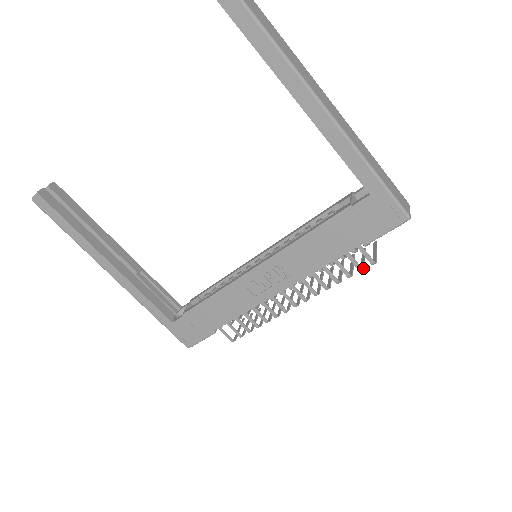
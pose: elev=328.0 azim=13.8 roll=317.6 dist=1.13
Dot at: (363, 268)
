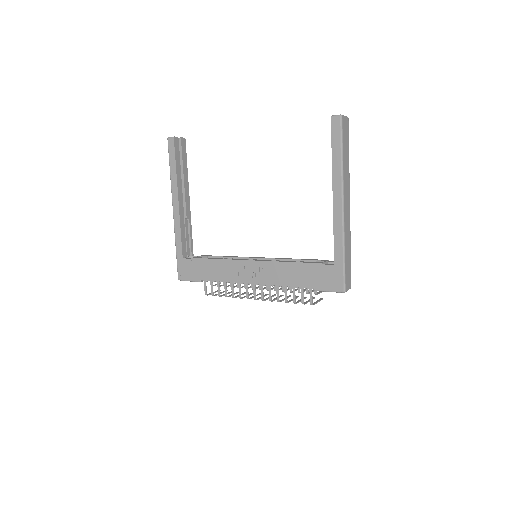
Dot at: (305, 303)
